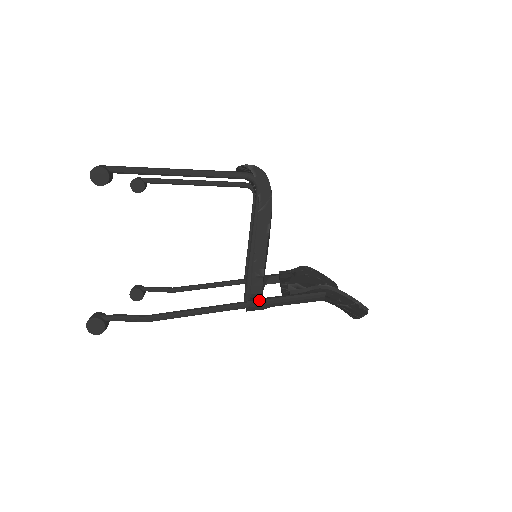
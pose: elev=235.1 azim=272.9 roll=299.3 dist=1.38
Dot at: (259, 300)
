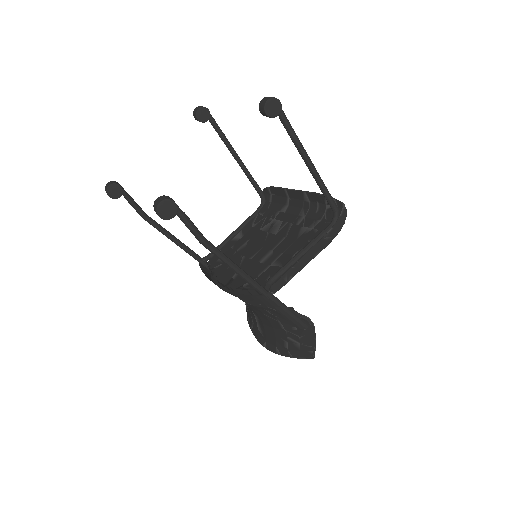
Dot at: (276, 297)
